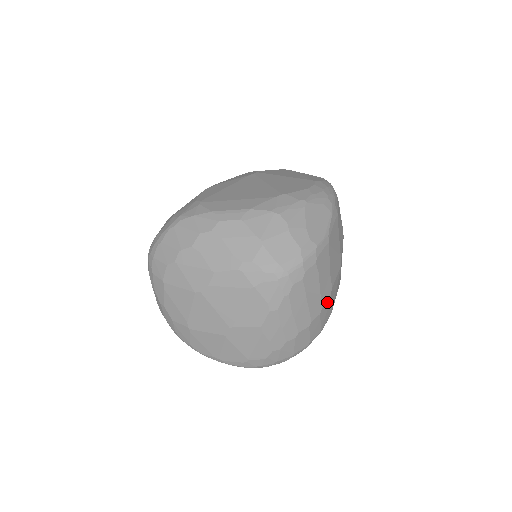
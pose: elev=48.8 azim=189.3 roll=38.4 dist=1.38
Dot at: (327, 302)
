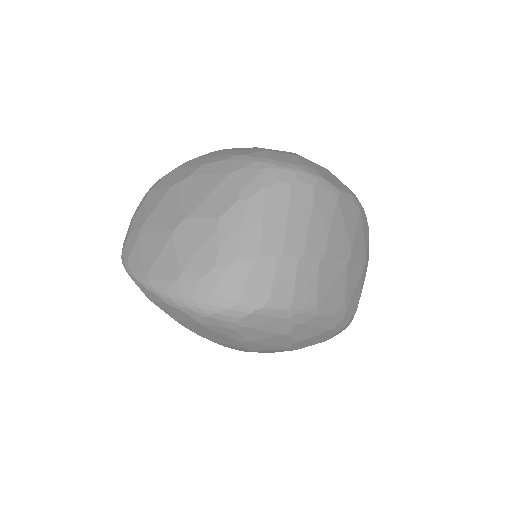
Dot at: (313, 261)
